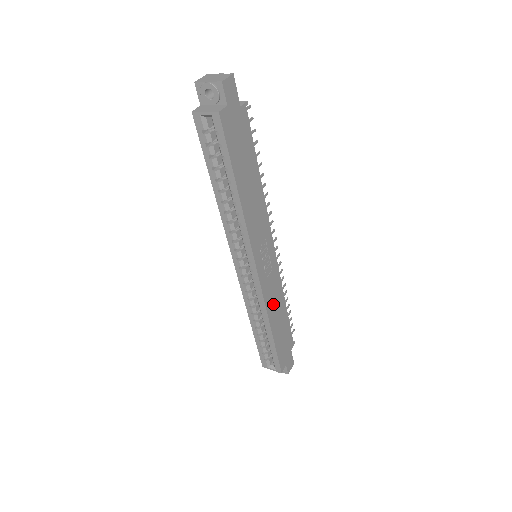
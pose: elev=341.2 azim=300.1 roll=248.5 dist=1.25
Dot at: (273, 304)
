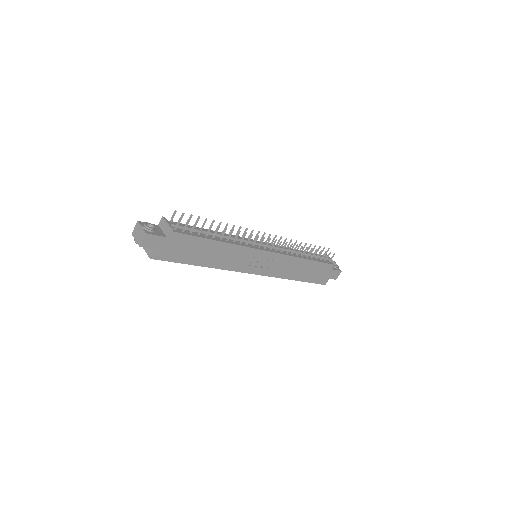
Dot at: (287, 270)
